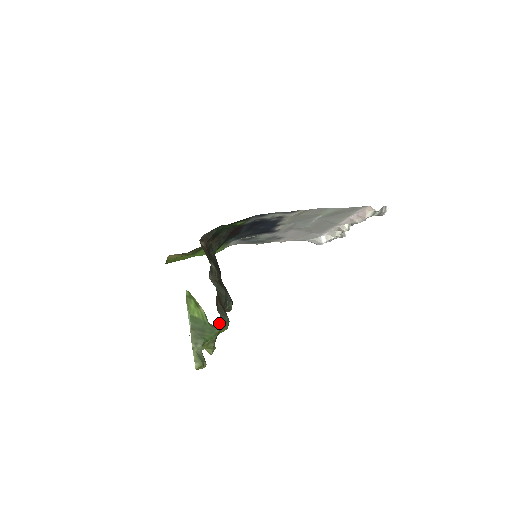
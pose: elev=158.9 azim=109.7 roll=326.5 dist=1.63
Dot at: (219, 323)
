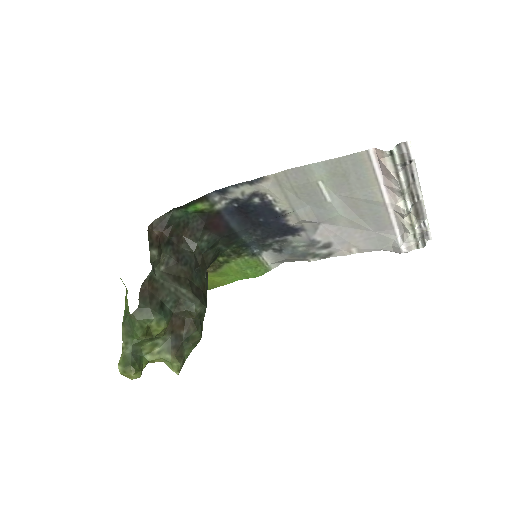
Dot at: (137, 313)
